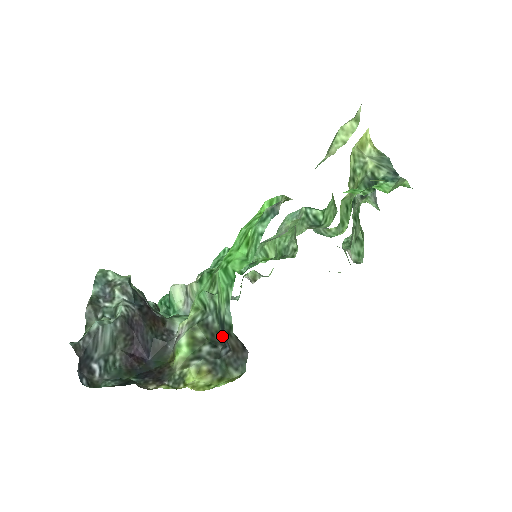
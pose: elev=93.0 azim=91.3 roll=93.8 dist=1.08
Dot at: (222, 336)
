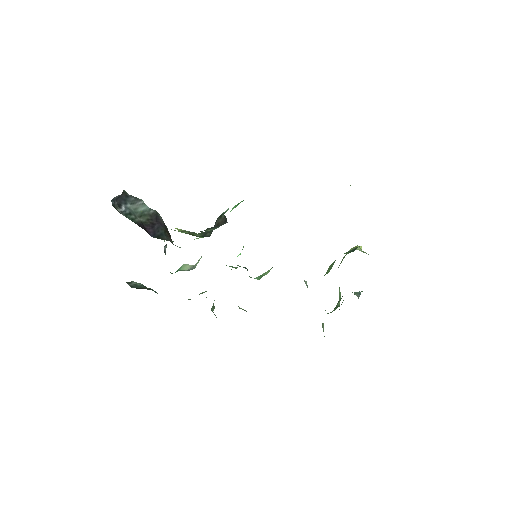
Dot at: occluded
